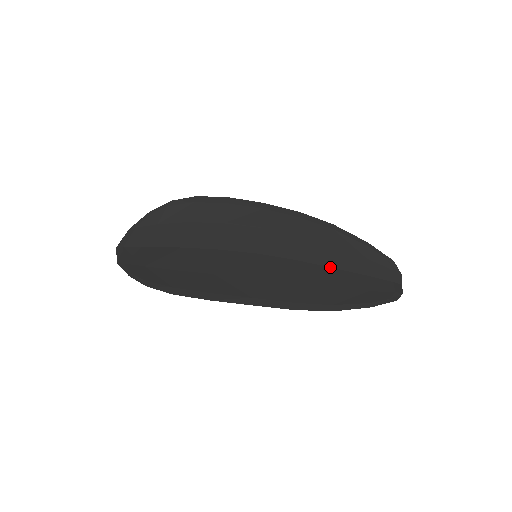
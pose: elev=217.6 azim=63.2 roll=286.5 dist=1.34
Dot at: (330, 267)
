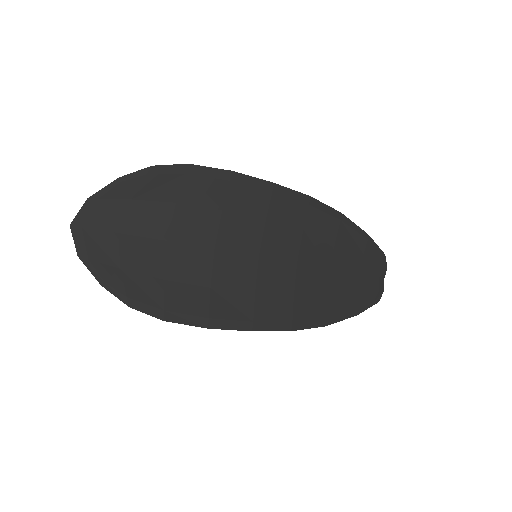
Dot at: (329, 268)
